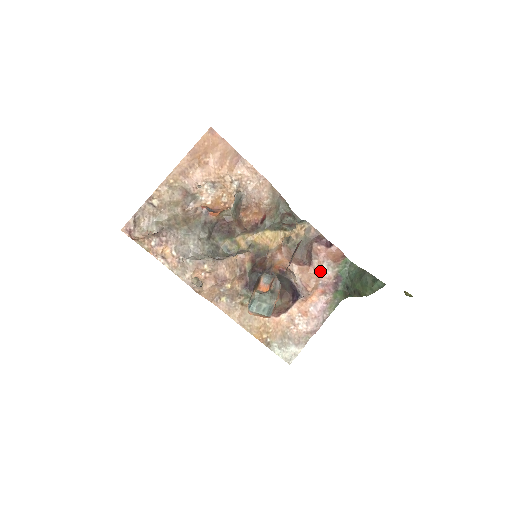
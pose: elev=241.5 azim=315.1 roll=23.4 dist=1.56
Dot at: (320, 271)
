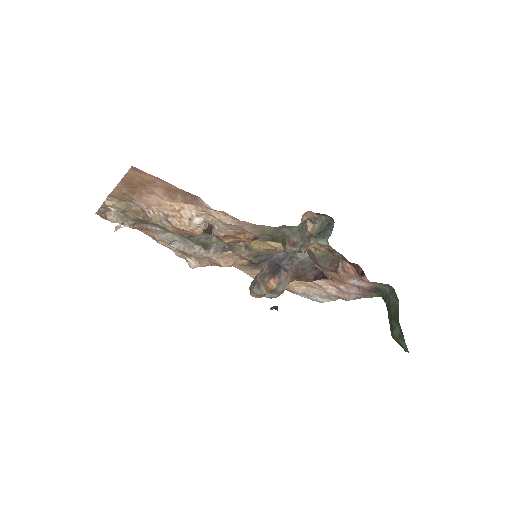
Dot at: (347, 282)
